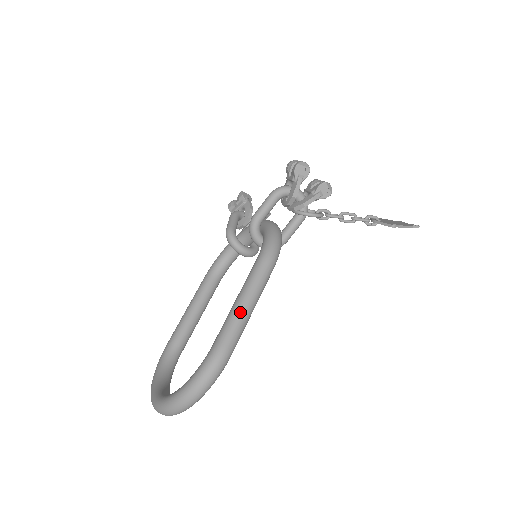
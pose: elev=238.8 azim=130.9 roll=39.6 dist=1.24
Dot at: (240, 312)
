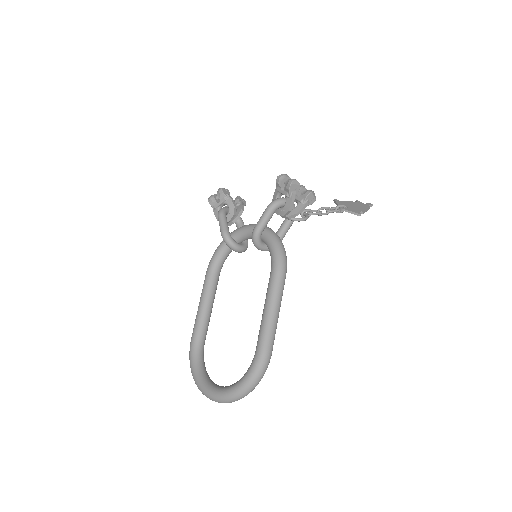
Dot at: (272, 321)
